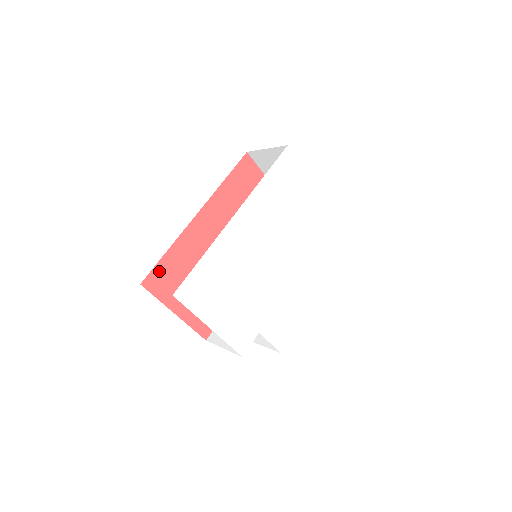
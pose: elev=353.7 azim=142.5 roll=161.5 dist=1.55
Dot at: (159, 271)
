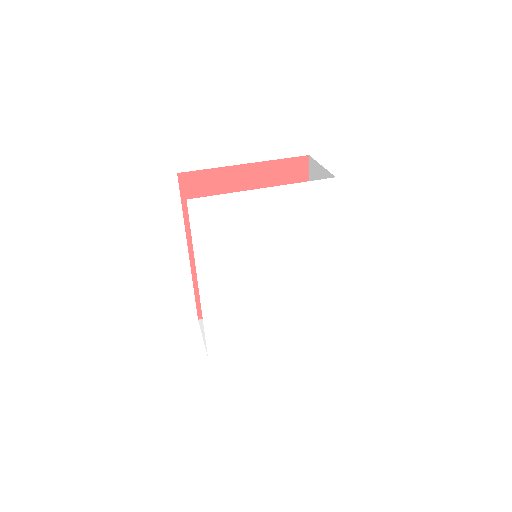
Dot at: occluded
